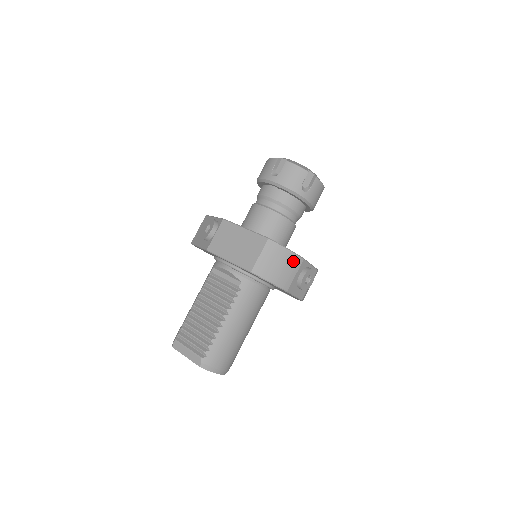
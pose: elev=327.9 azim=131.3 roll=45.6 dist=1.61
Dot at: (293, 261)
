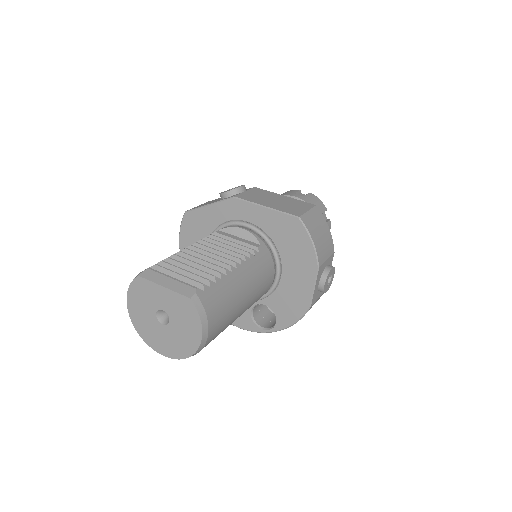
Dot at: (330, 243)
